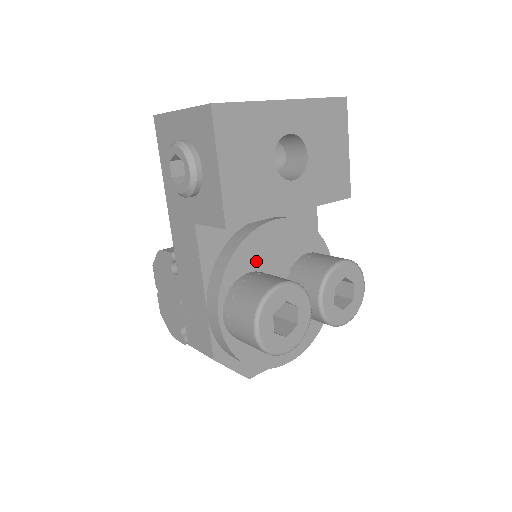
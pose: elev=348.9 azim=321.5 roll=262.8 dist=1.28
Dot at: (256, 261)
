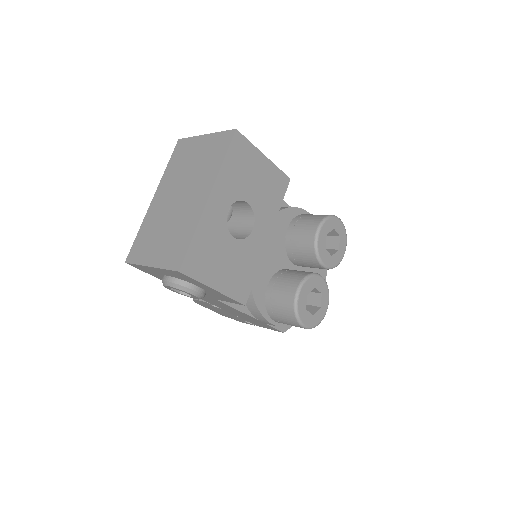
Dot at: (265, 276)
